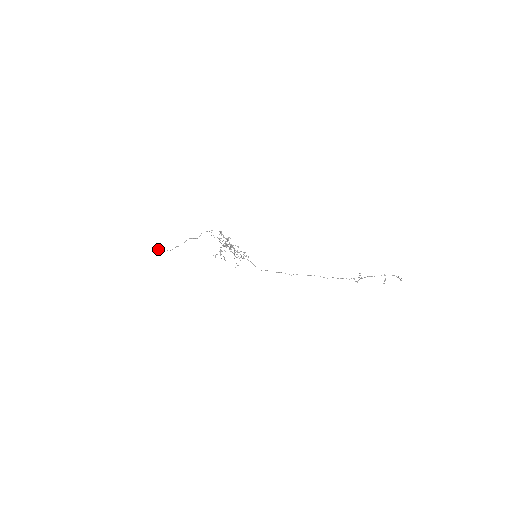
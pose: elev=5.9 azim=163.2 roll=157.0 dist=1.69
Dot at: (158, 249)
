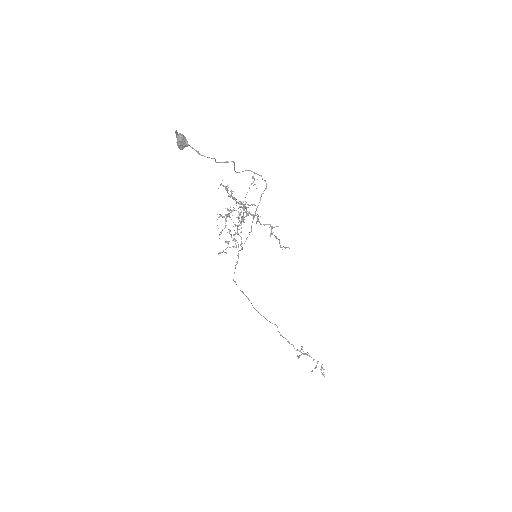
Dot at: occluded
